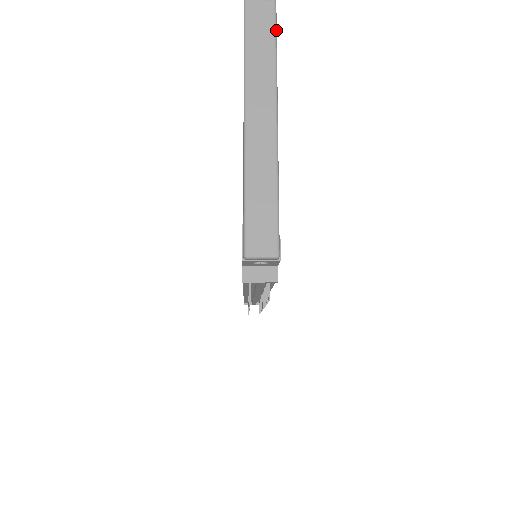
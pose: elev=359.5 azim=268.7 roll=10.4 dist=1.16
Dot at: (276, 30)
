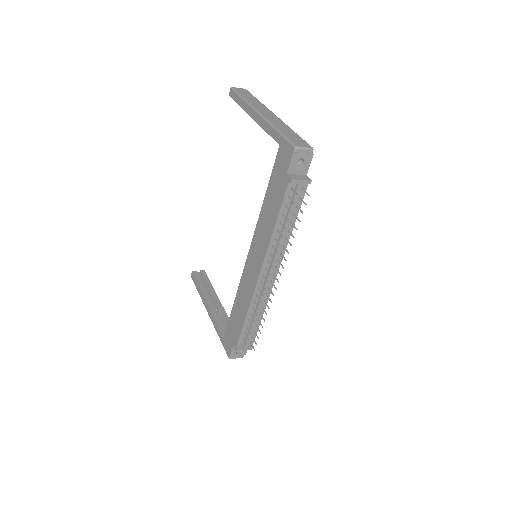
Dot at: (253, 96)
